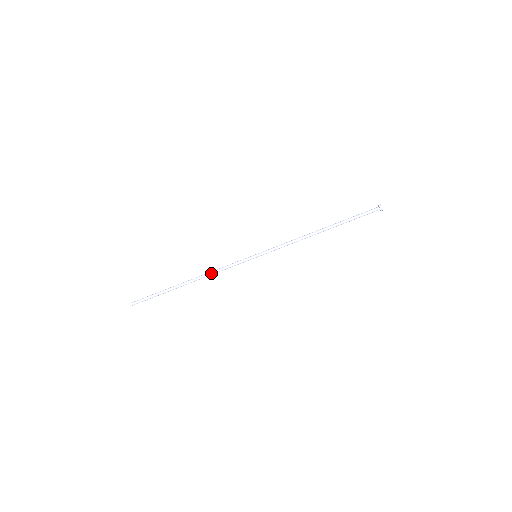
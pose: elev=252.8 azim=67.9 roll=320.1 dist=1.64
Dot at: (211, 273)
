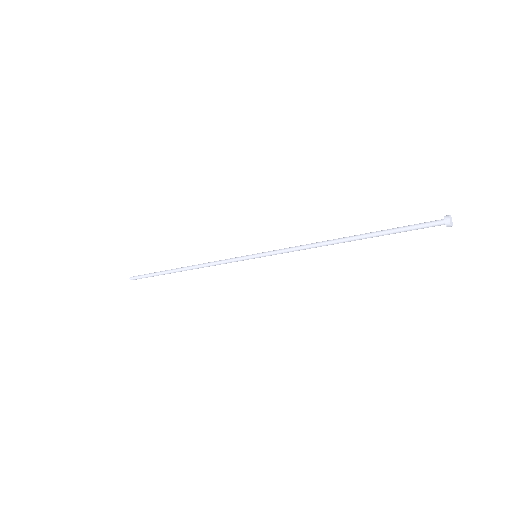
Dot at: (204, 266)
